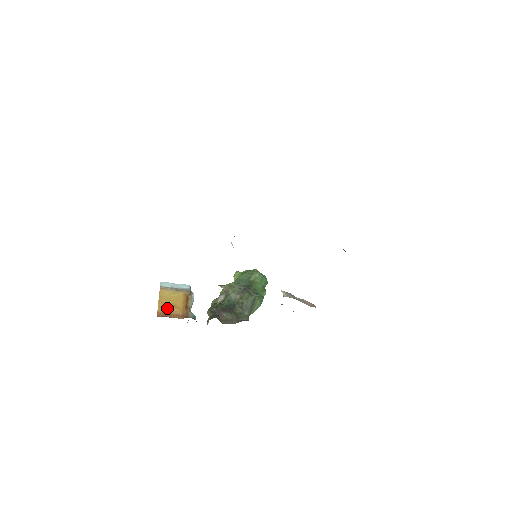
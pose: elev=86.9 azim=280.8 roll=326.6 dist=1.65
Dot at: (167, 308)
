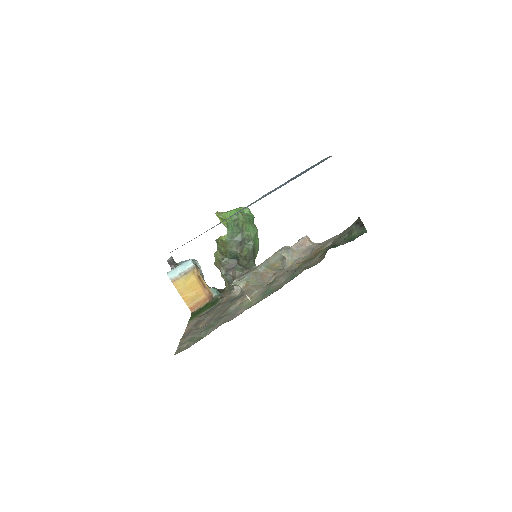
Dot at: (192, 299)
